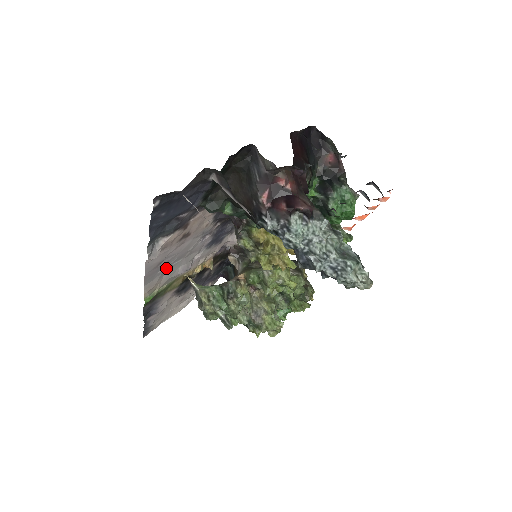
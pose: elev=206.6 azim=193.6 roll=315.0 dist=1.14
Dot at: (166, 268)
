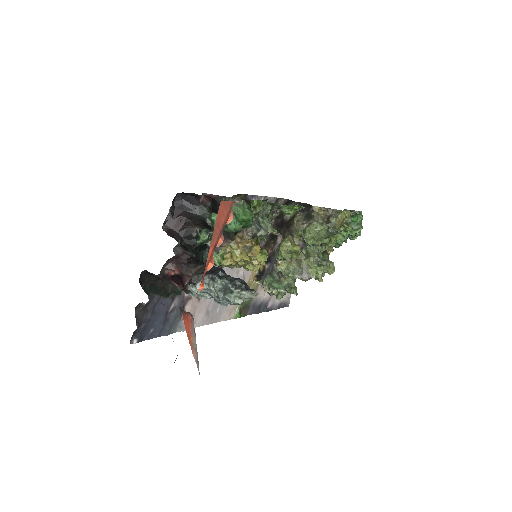
Dot at: occluded
